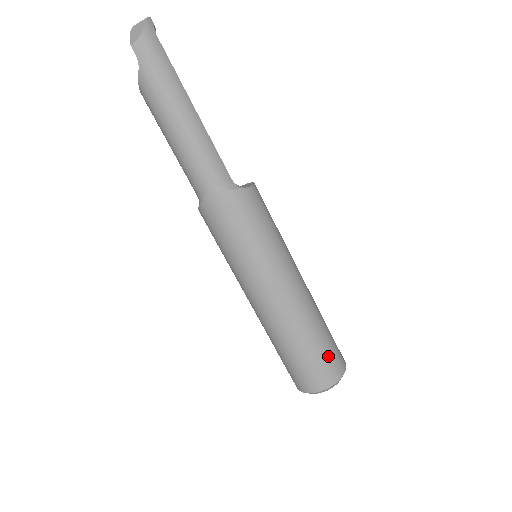
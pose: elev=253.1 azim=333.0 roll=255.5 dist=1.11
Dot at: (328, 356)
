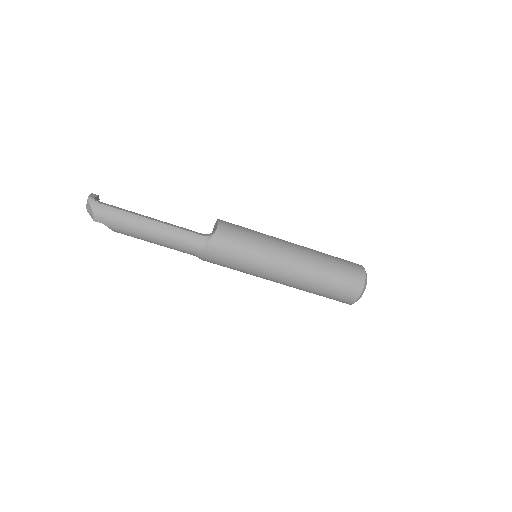
Dot at: (345, 279)
